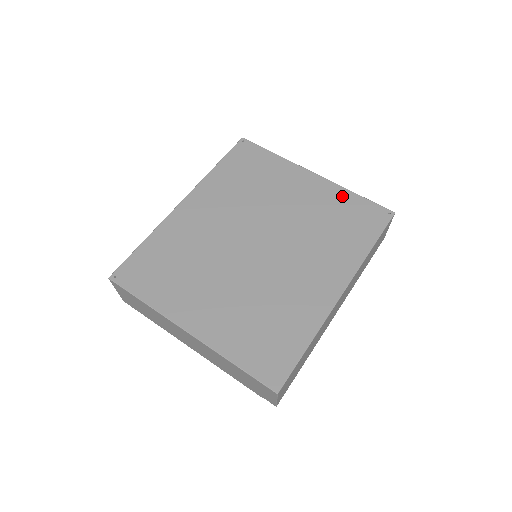
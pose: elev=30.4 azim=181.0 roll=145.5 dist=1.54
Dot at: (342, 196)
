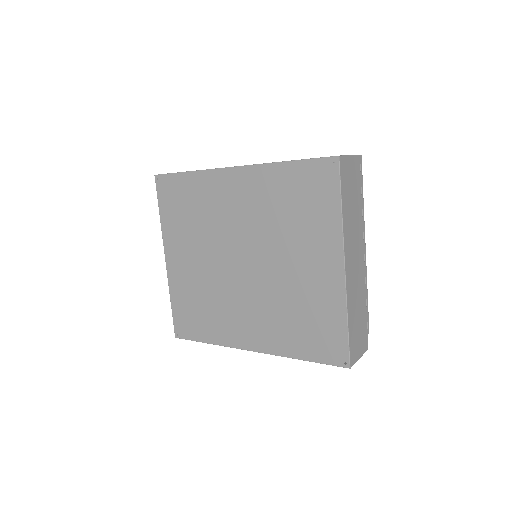
Dot at: (335, 310)
